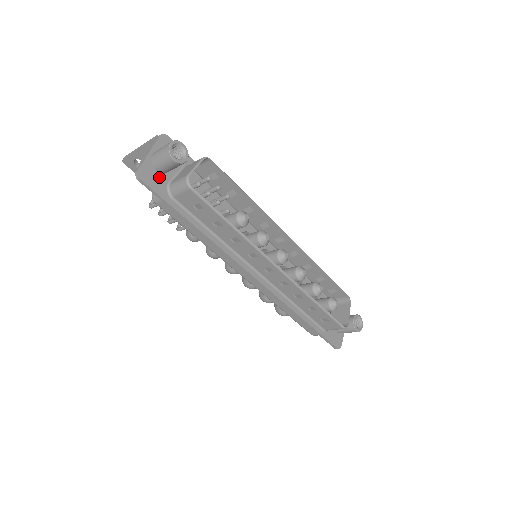
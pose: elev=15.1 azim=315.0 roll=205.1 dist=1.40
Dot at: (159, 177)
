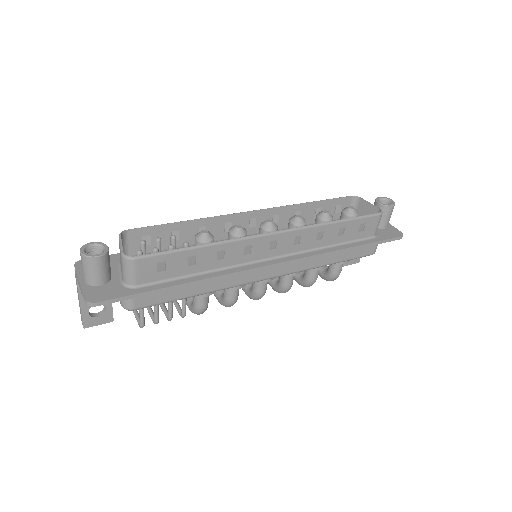
Dot at: (108, 287)
